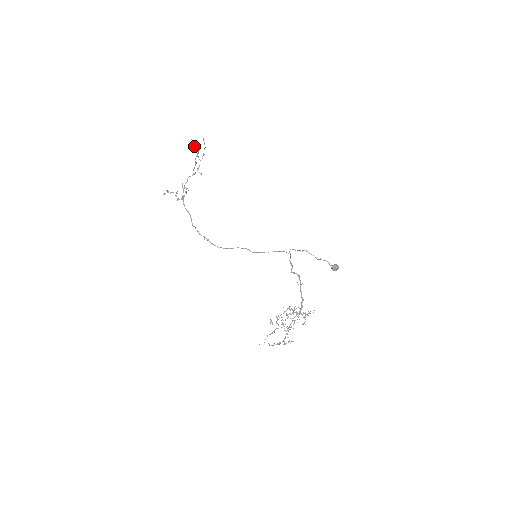
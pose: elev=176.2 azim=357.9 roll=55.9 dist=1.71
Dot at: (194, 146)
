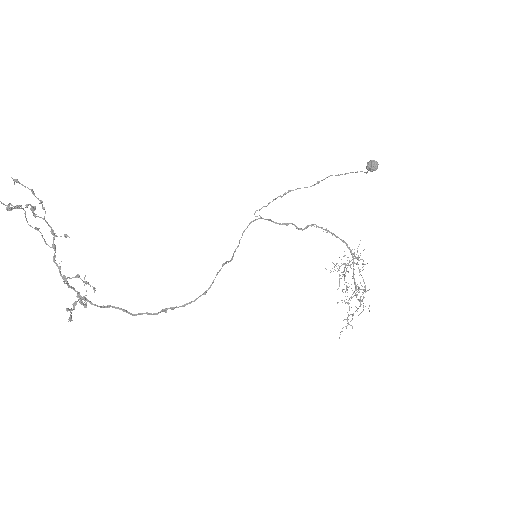
Dot at: occluded
